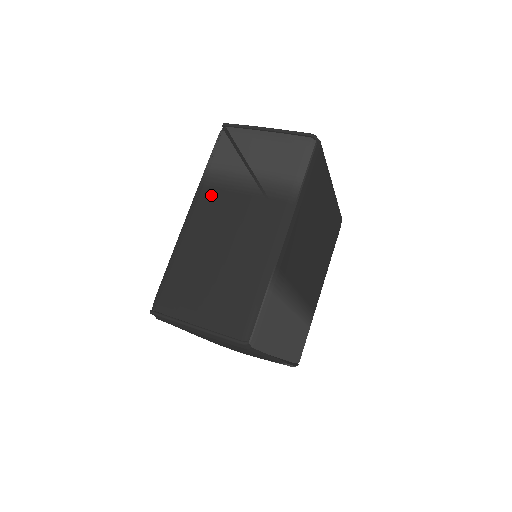
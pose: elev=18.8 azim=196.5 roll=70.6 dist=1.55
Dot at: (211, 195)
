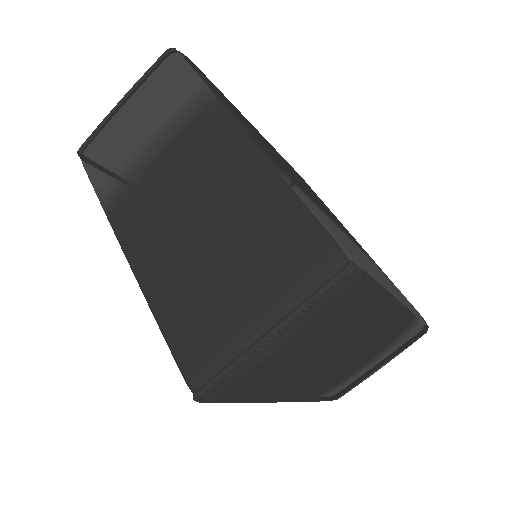
Dot at: (128, 206)
